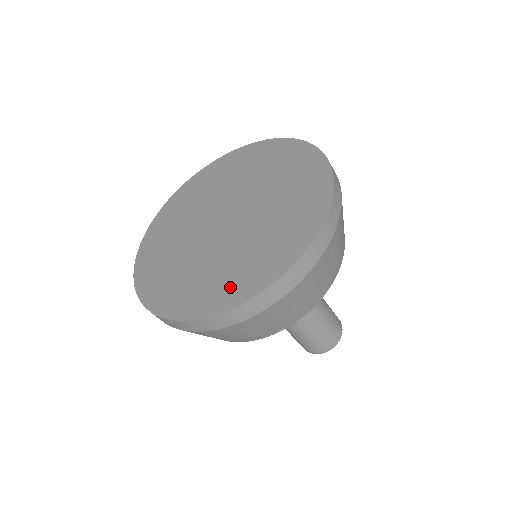
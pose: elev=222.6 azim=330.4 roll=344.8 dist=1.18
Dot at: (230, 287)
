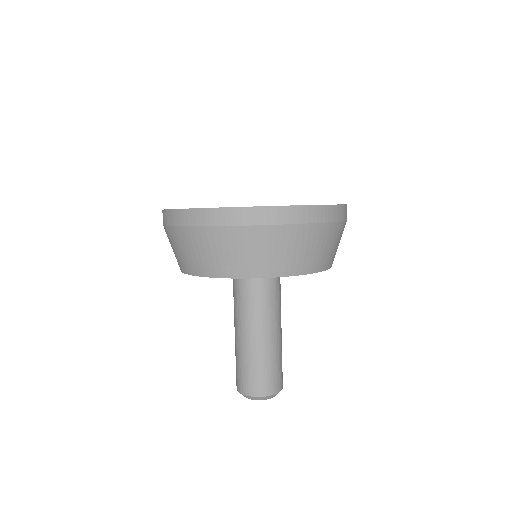
Dot at: occluded
